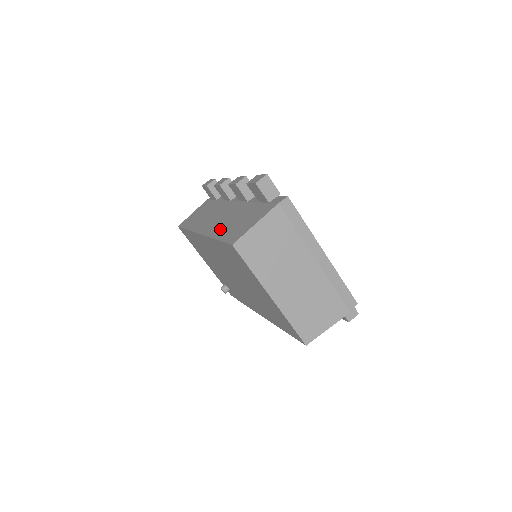
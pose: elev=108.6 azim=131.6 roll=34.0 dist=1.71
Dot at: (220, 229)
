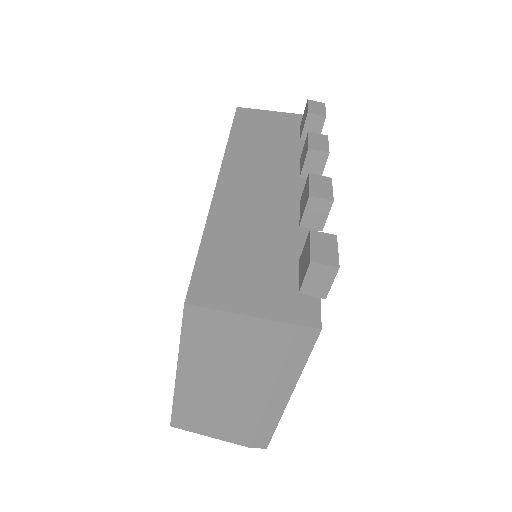
Dot at: (228, 223)
